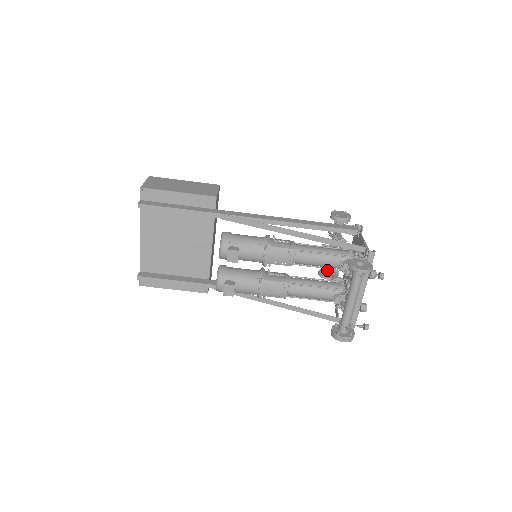
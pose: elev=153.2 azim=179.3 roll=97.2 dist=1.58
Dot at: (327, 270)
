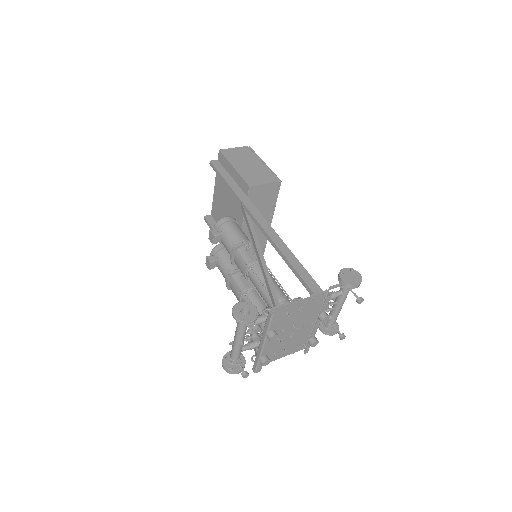
Dot at: occluded
